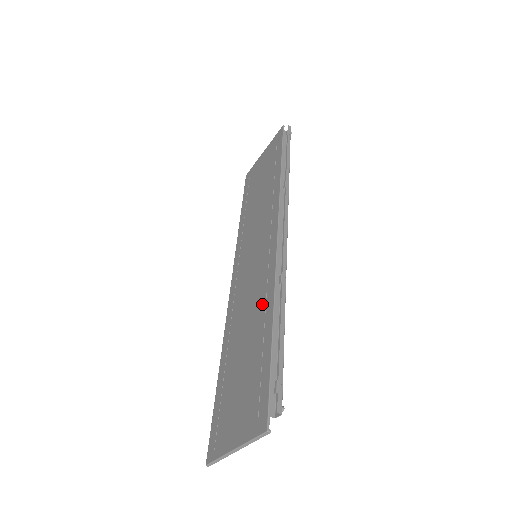
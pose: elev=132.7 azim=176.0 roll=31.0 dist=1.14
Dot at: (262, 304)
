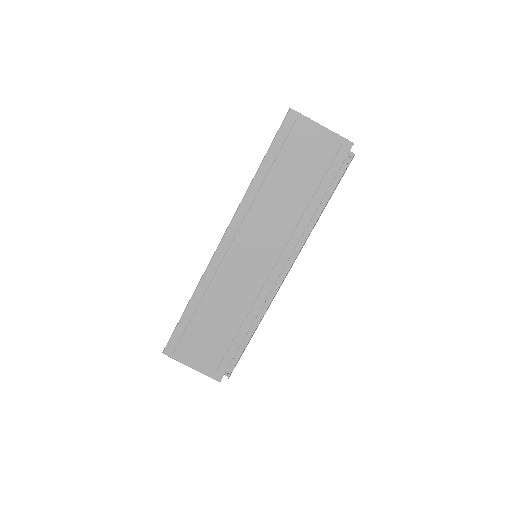
Dot at: (245, 310)
